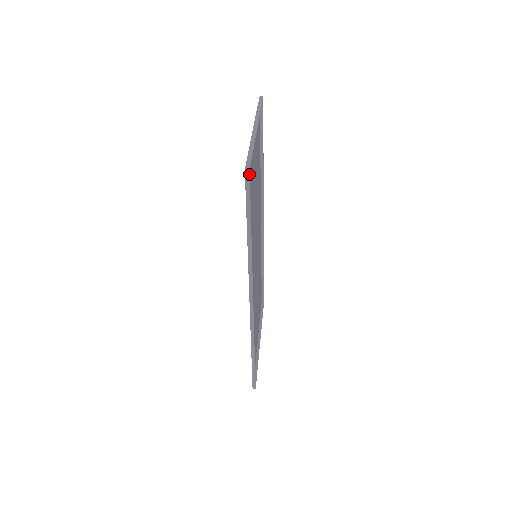
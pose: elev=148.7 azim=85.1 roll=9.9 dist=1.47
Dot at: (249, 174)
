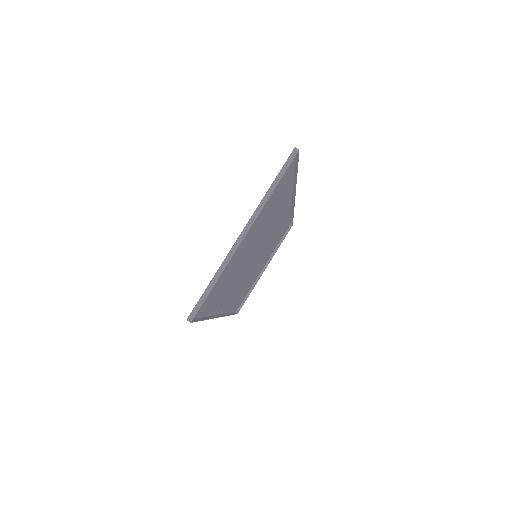
Dot at: (191, 322)
